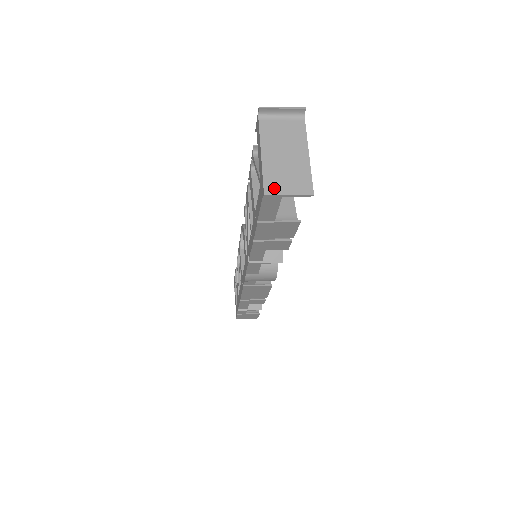
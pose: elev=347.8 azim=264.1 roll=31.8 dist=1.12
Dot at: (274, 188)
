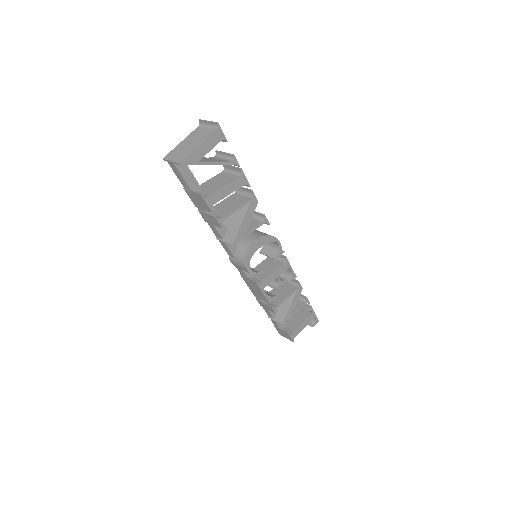
Dot at: (169, 157)
